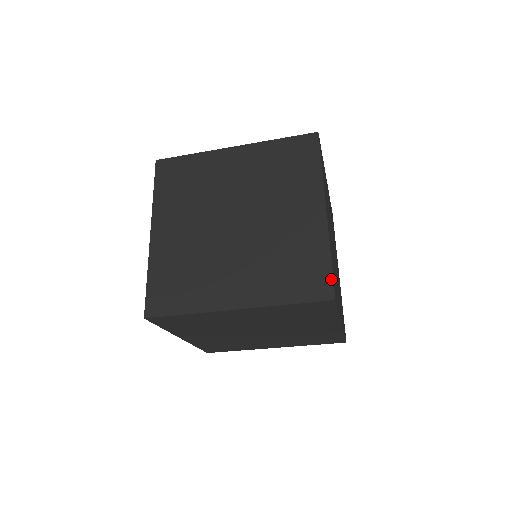
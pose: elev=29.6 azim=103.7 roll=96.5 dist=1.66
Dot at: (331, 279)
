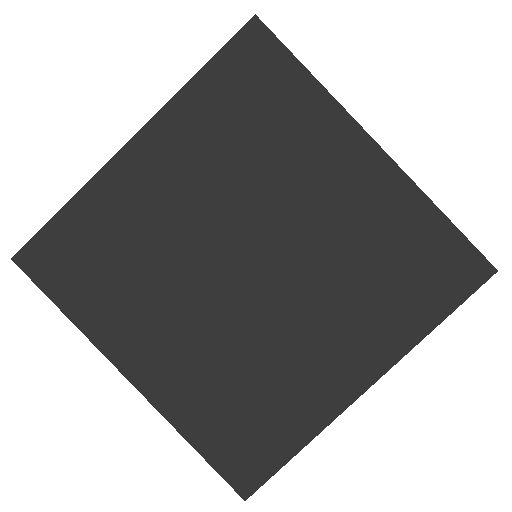
Dot at: occluded
